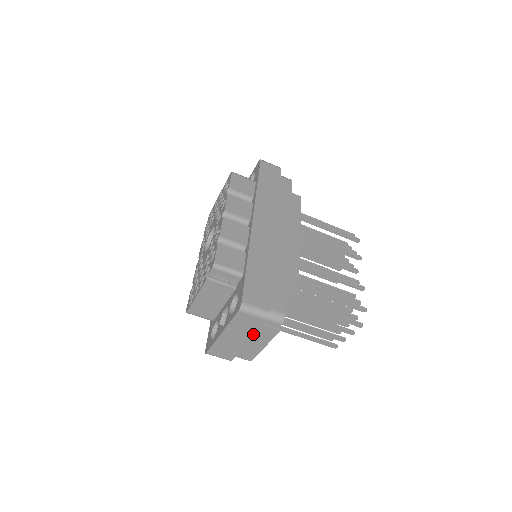
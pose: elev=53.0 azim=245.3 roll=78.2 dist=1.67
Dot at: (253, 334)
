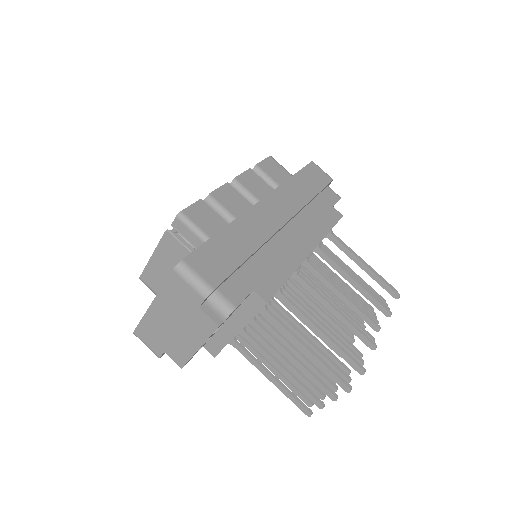
Dot at: (187, 319)
